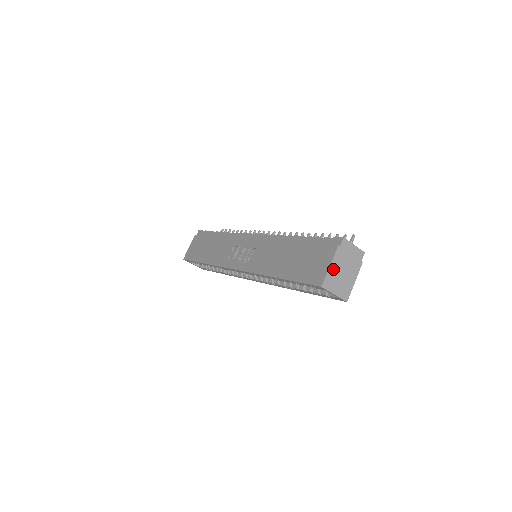
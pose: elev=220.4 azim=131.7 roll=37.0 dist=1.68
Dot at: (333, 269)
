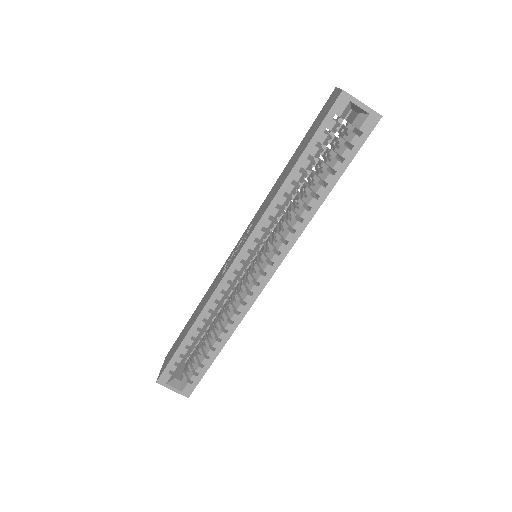
Dot at: occluded
